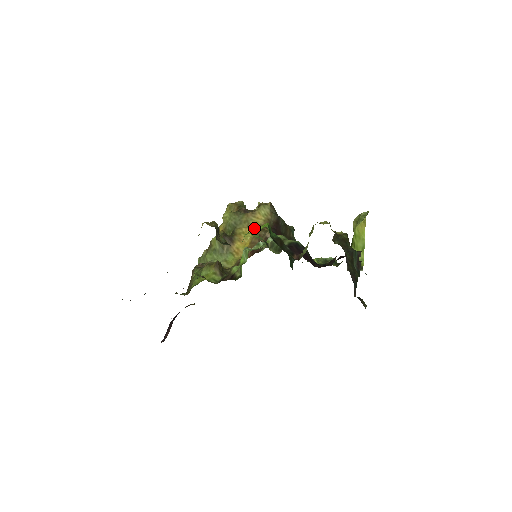
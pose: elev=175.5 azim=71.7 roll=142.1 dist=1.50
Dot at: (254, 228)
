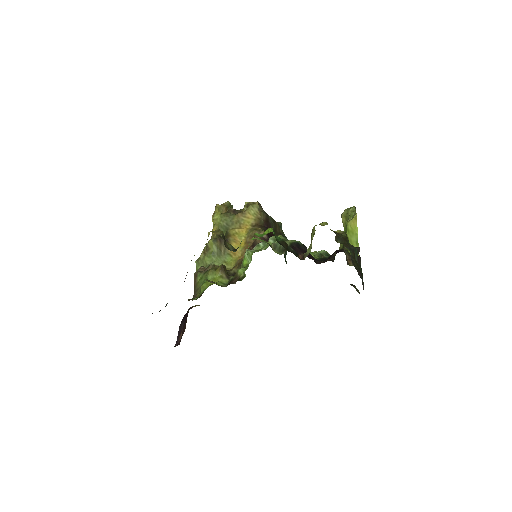
Dot at: occluded
